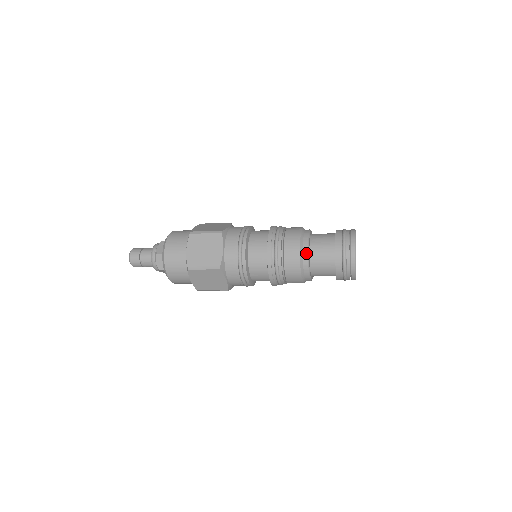
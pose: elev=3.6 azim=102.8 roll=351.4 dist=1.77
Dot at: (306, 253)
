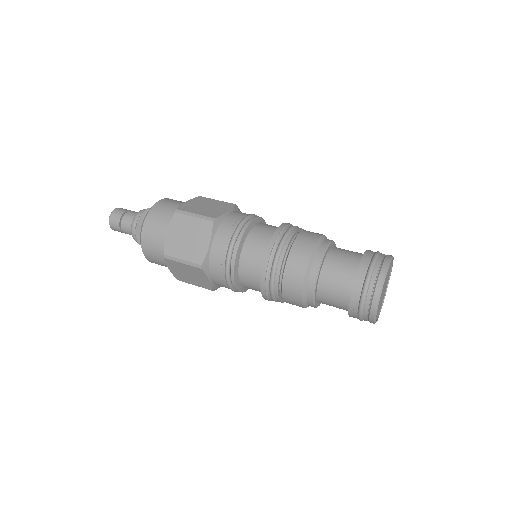
Dot at: (311, 305)
